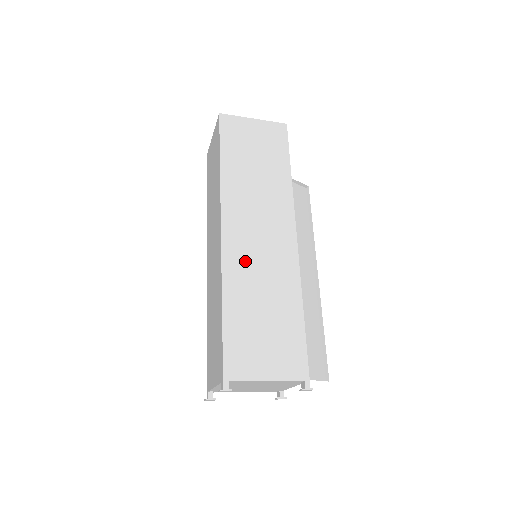
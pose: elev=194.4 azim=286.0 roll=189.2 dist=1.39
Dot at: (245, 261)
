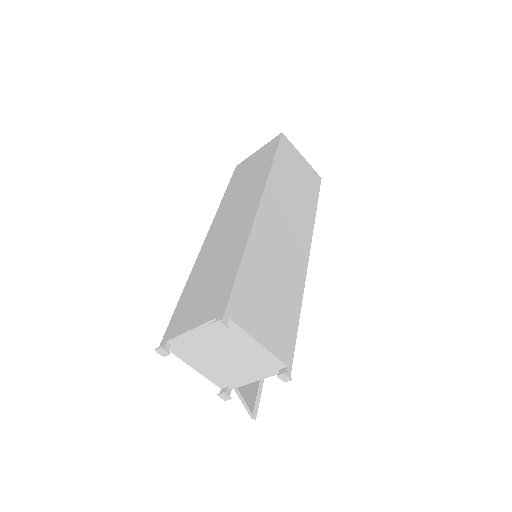
Dot at: (270, 237)
